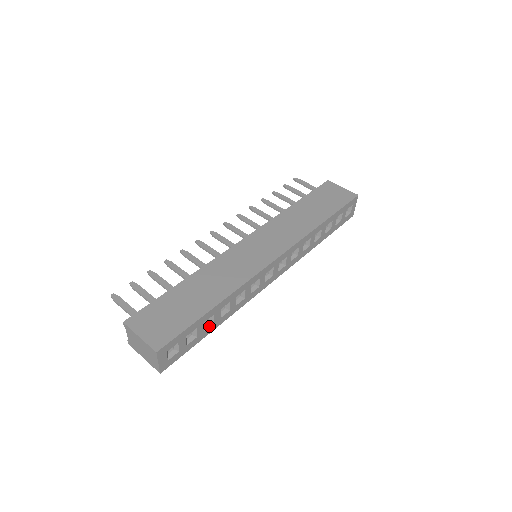
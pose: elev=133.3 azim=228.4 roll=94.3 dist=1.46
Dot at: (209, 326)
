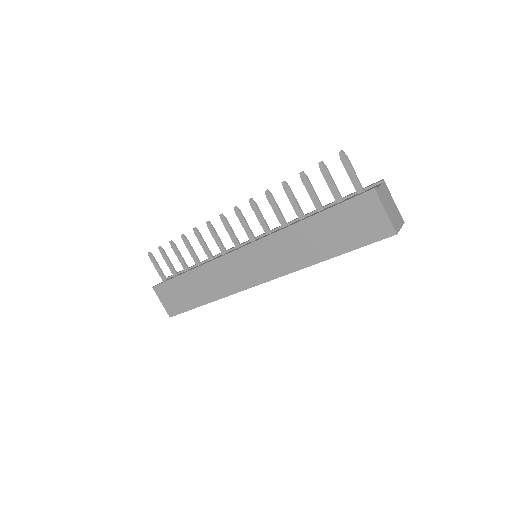
Dot at: occluded
